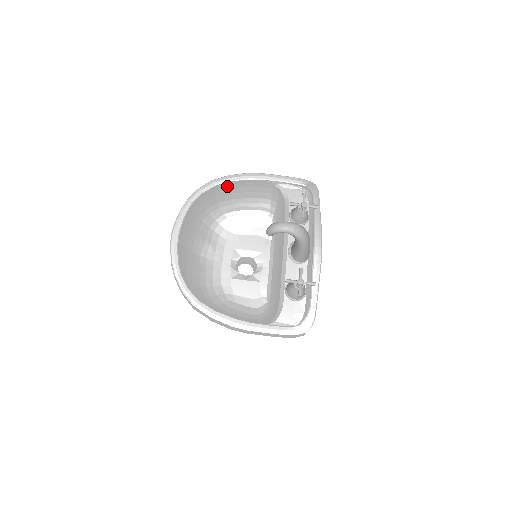
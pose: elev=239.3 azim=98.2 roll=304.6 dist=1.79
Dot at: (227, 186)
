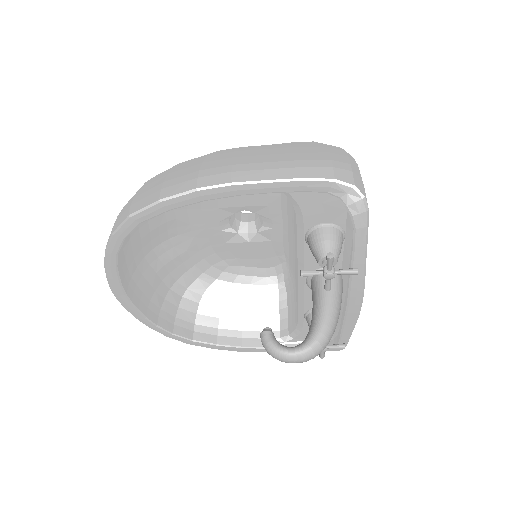
Dot at: occluded
